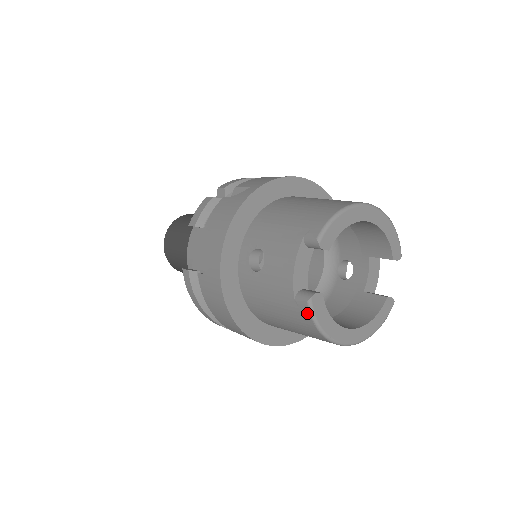
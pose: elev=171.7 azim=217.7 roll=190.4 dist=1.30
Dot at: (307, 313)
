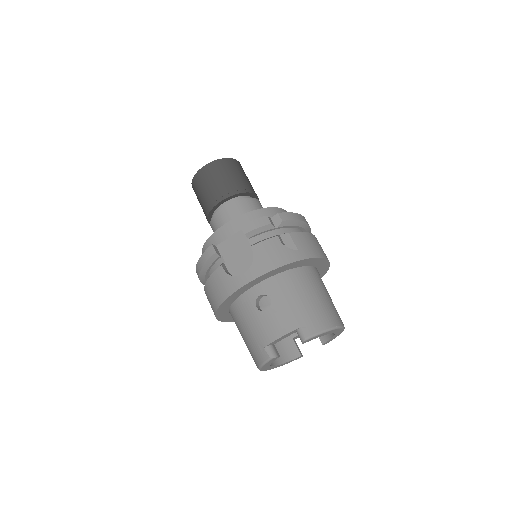
Dot at: (264, 359)
